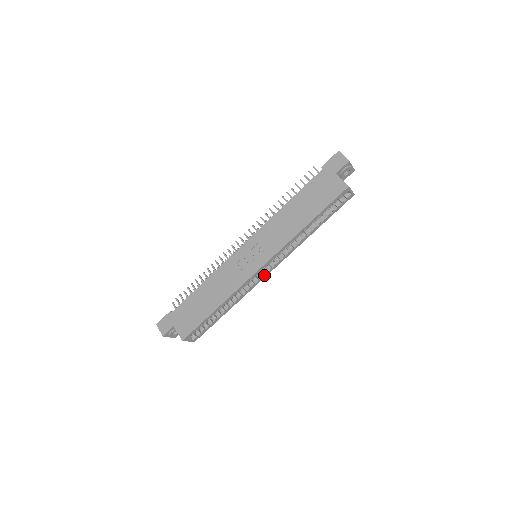
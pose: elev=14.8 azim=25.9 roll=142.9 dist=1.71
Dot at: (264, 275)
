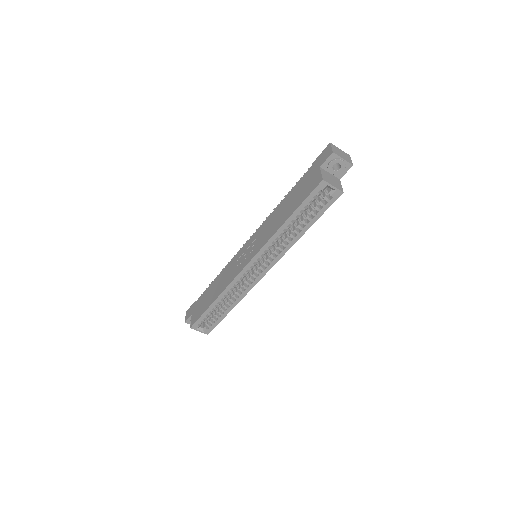
Dot at: (258, 276)
